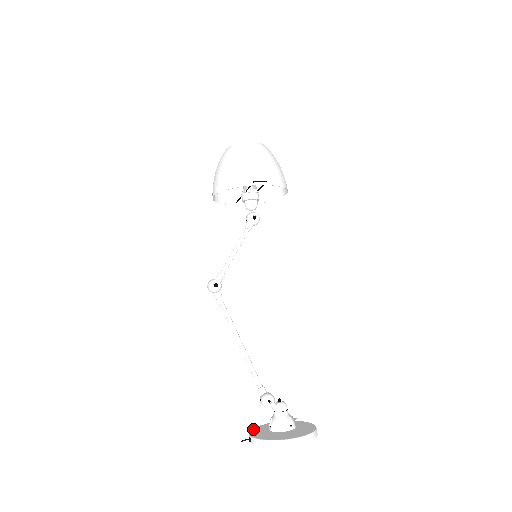
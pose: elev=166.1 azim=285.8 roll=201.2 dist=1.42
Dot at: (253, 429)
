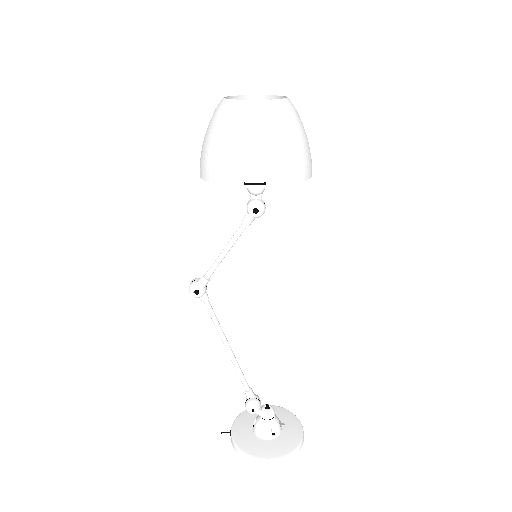
Dot at: (240, 415)
